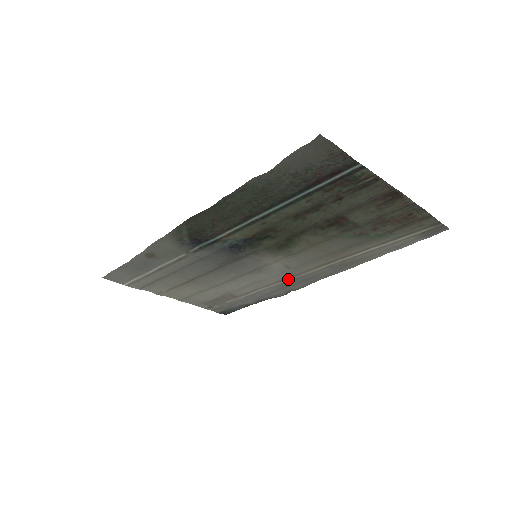
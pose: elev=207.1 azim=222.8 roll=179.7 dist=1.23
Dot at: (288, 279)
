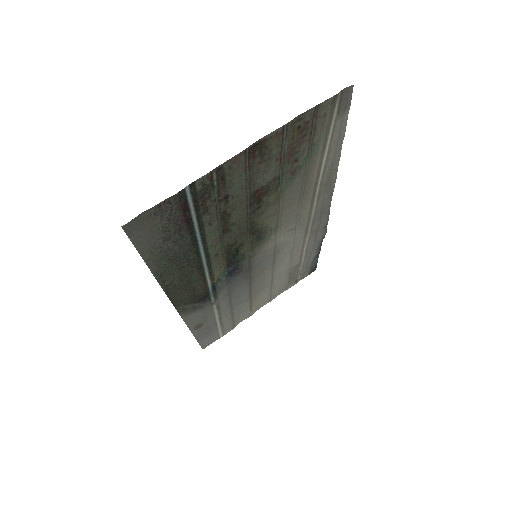
Dot at: (309, 228)
